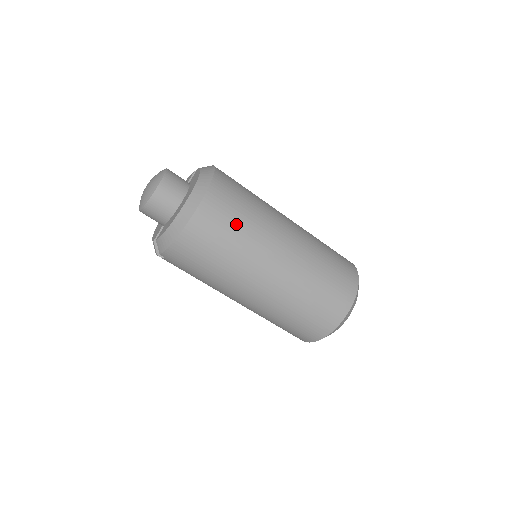
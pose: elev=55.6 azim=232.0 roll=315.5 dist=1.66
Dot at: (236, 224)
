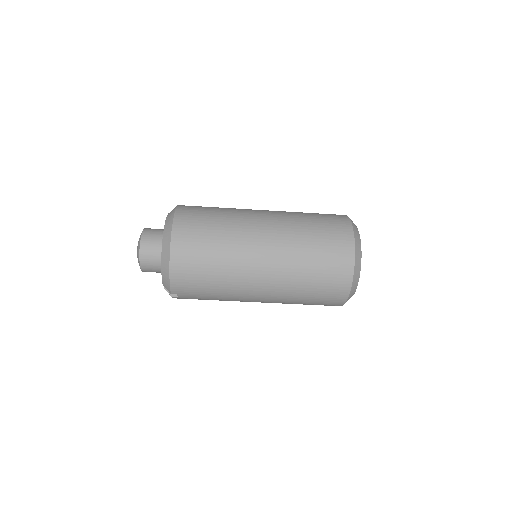
Dot at: (209, 233)
